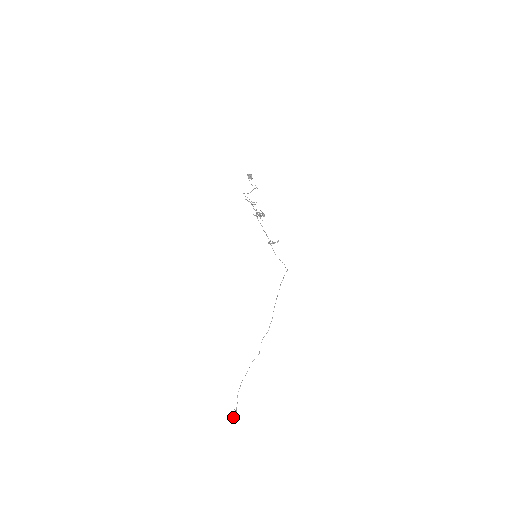
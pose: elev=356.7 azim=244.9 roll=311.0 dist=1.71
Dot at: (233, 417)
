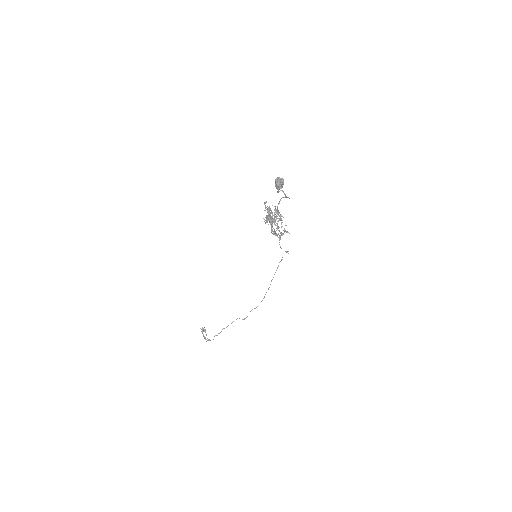
Dot at: (205, 337)
